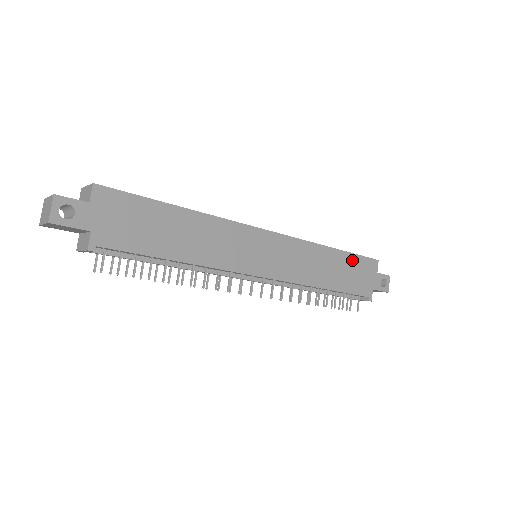
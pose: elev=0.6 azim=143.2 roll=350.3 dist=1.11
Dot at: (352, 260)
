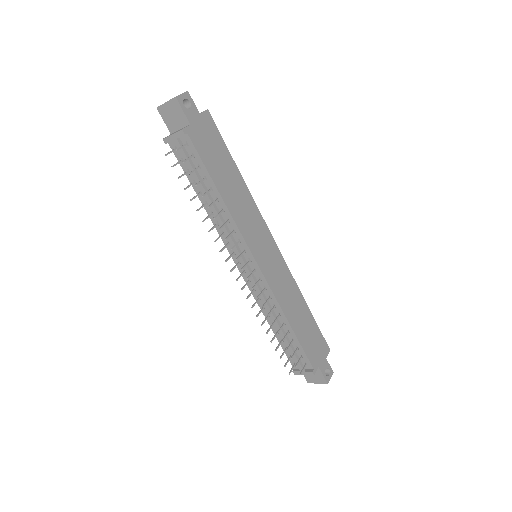
Dot at: (314, 327)
